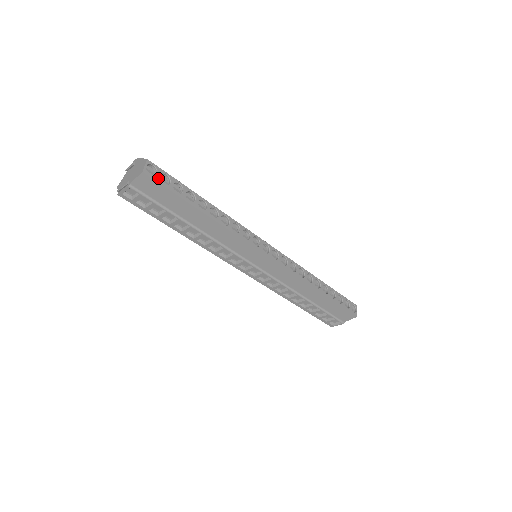
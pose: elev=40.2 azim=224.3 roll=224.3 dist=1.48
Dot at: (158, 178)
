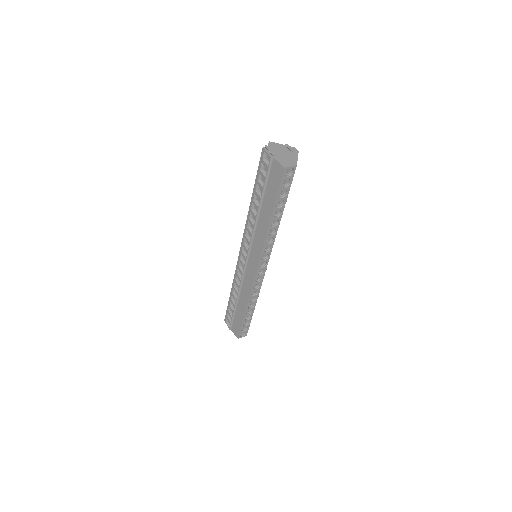
Dot at: (285, 179)
